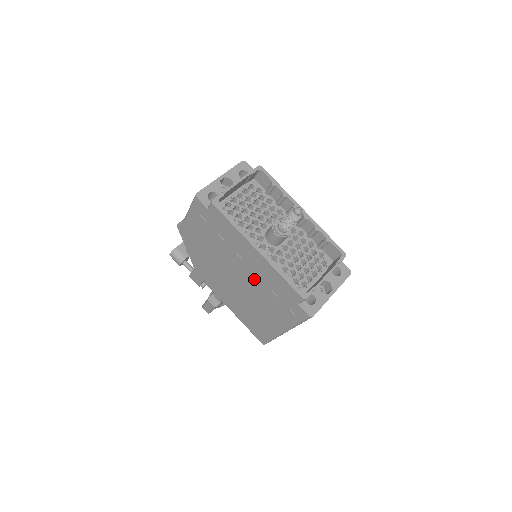
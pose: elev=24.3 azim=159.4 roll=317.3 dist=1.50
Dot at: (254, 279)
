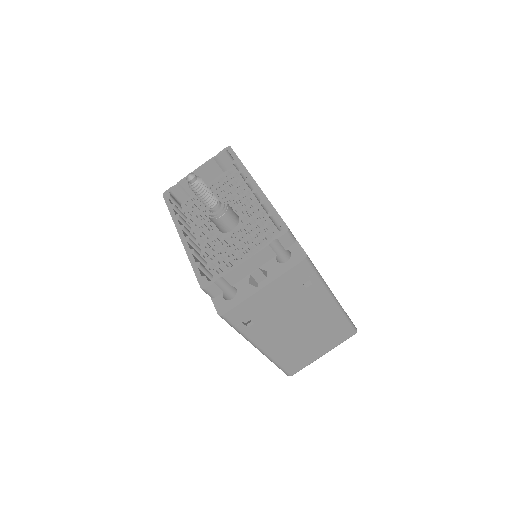
Dot at: occluded
